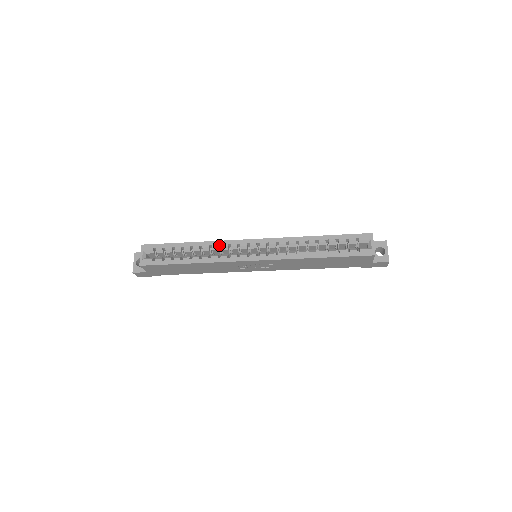
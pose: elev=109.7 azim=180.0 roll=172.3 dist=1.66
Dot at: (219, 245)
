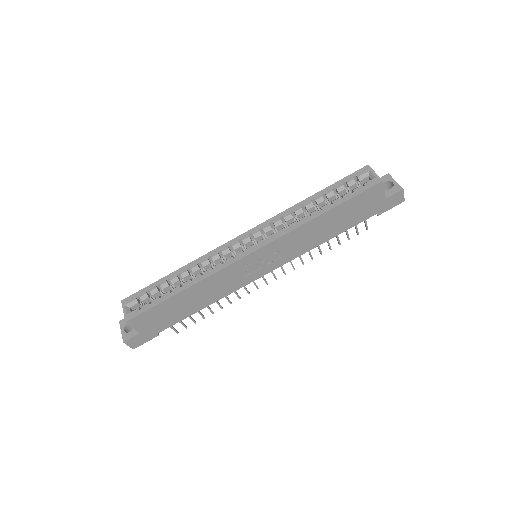
Dot at: (208, 258)
